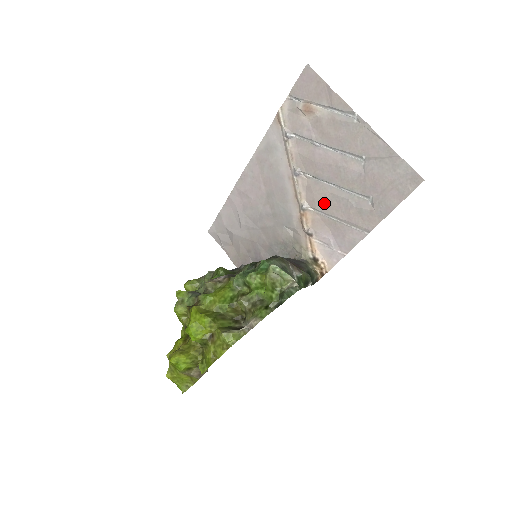
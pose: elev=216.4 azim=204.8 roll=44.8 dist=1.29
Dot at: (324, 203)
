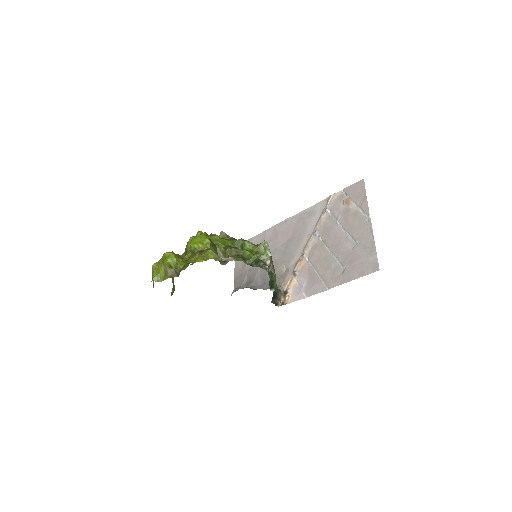
Dot at: (317, 259)
